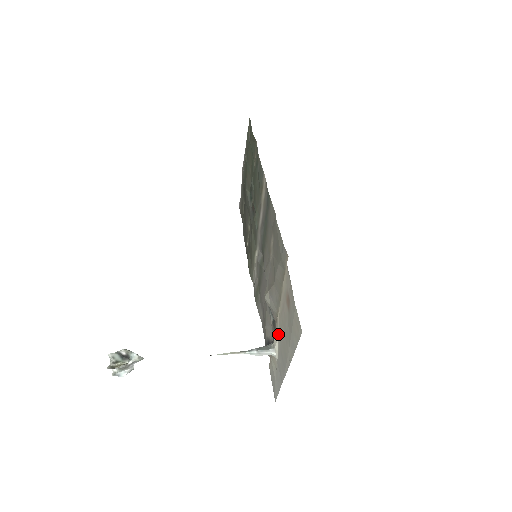
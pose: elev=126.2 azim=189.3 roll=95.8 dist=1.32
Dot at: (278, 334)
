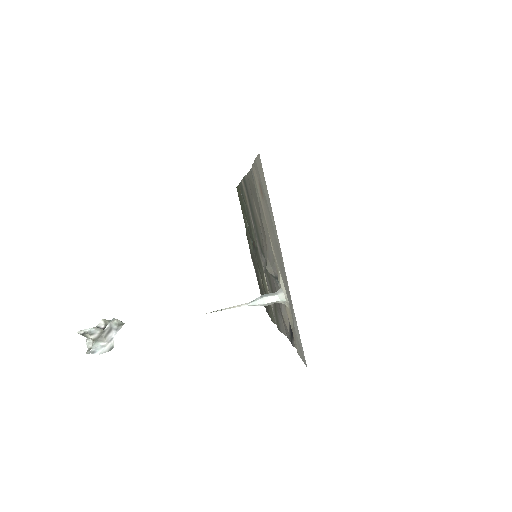
Dot at: (277, 265)
